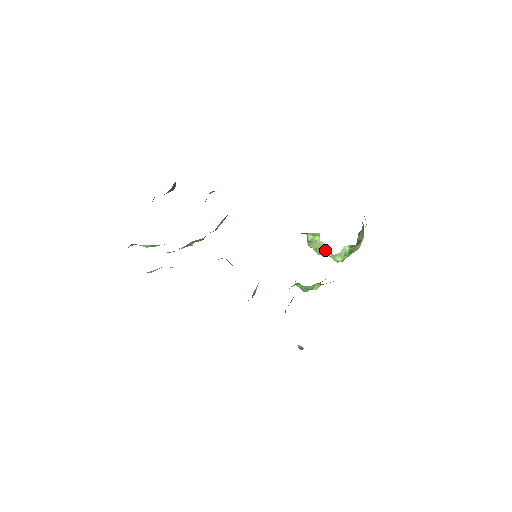
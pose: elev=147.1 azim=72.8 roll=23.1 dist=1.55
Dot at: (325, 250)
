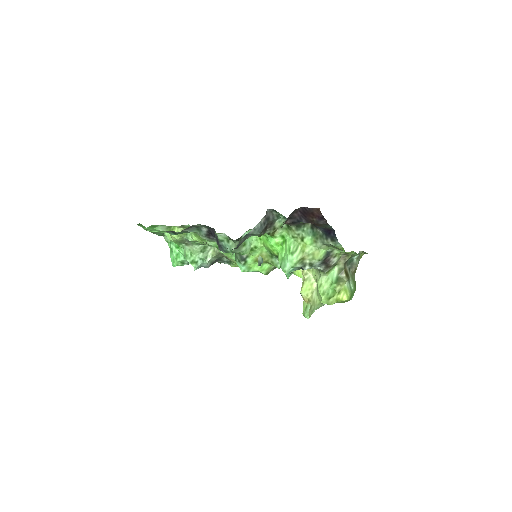
Dot at: (314, 297)
